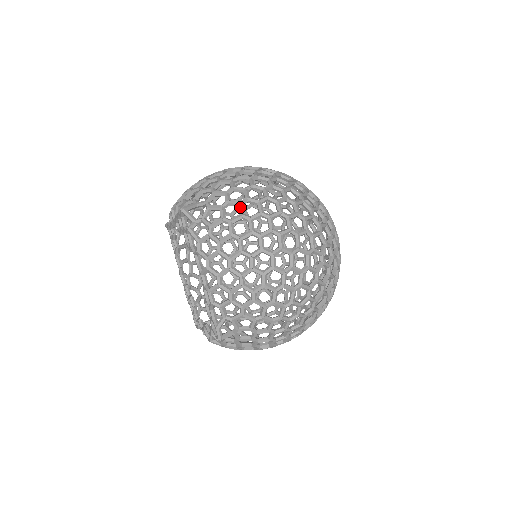
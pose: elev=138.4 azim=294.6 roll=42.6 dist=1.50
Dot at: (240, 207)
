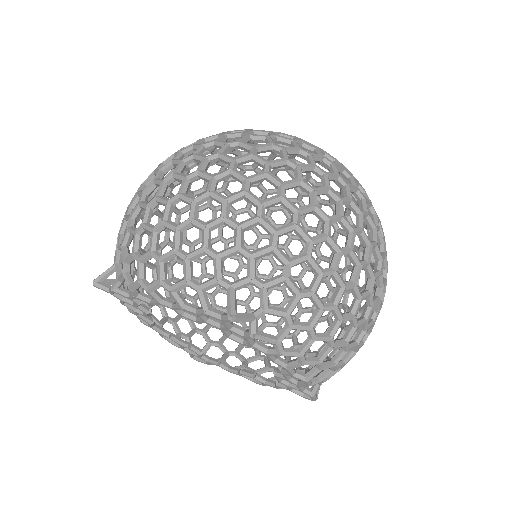
Dot at: (313, 263)
